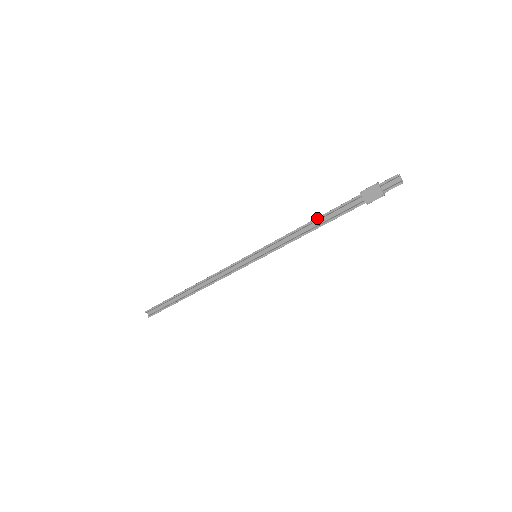
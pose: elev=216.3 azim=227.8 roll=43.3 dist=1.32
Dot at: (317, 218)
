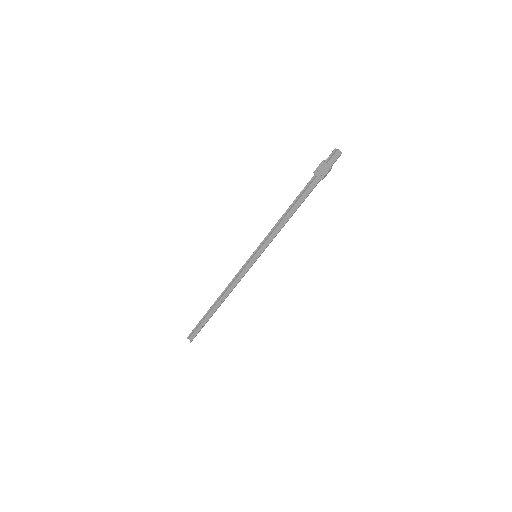
Dot at: (290, 206)
